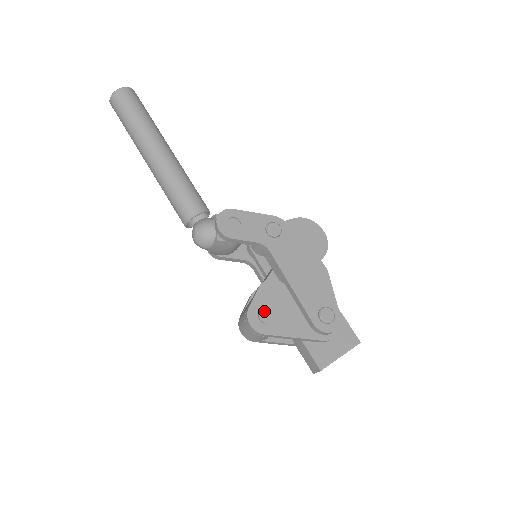
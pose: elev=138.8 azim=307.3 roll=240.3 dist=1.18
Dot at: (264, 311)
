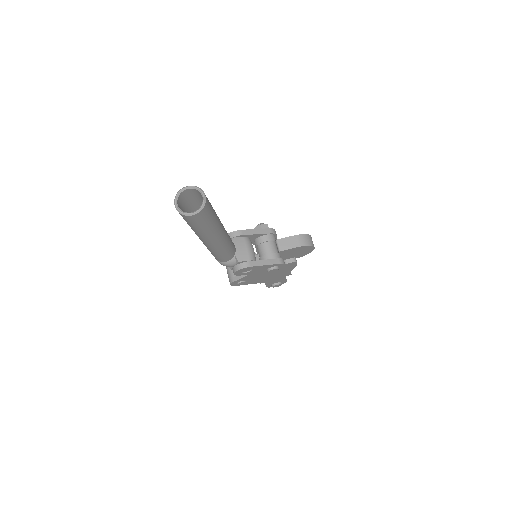
Dot at: (242, 283)
